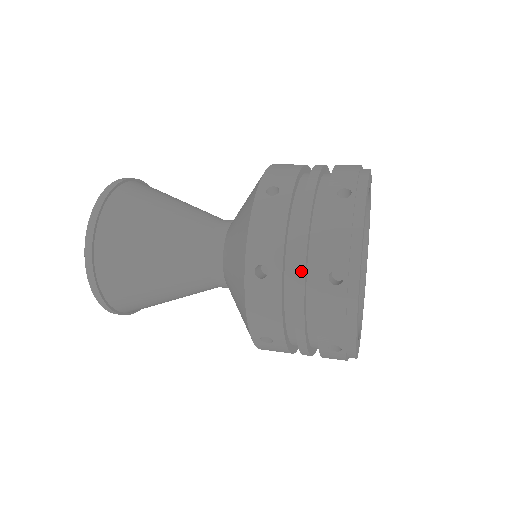
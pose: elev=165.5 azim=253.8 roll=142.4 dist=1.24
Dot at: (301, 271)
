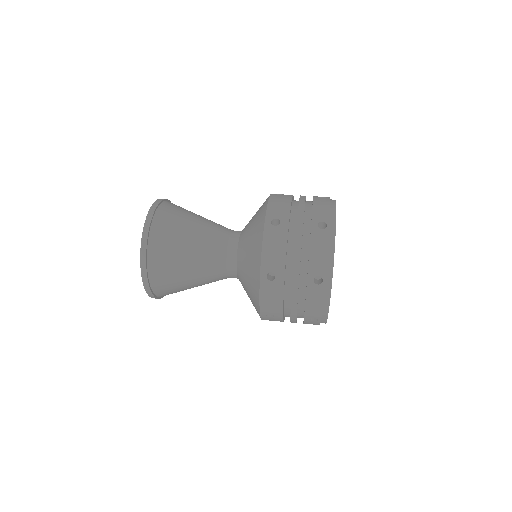
Dot at: (301, 222)
